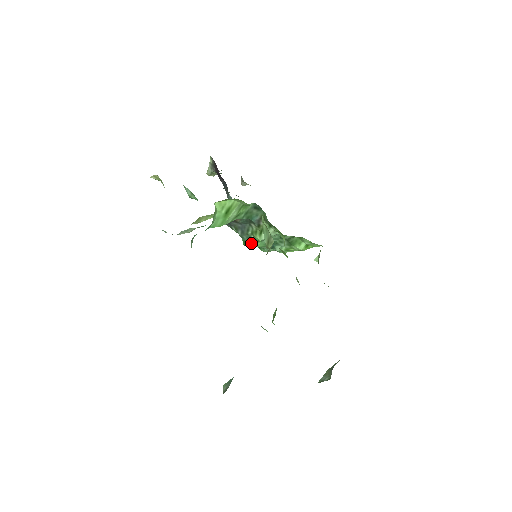
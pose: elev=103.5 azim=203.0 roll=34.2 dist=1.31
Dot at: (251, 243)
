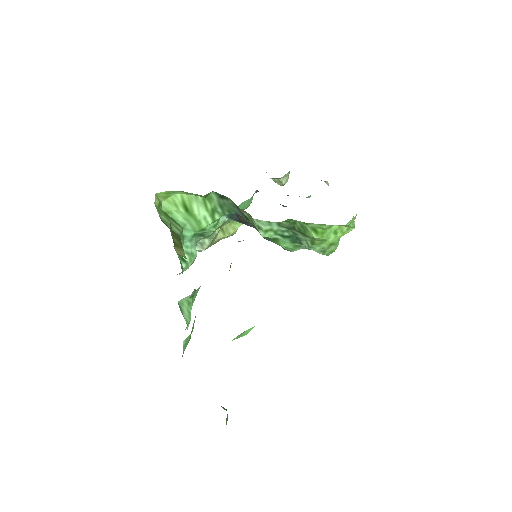
Dot at: (279, 244)
